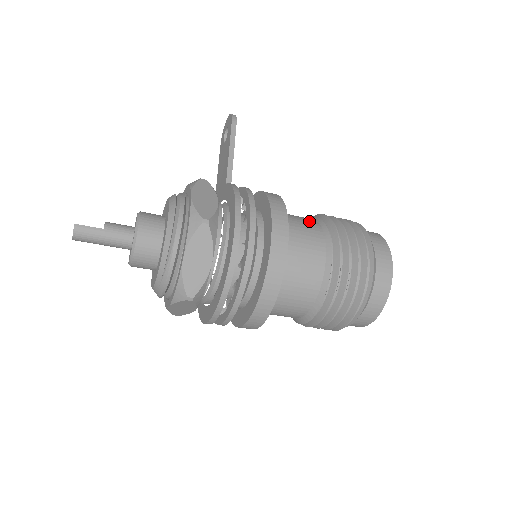
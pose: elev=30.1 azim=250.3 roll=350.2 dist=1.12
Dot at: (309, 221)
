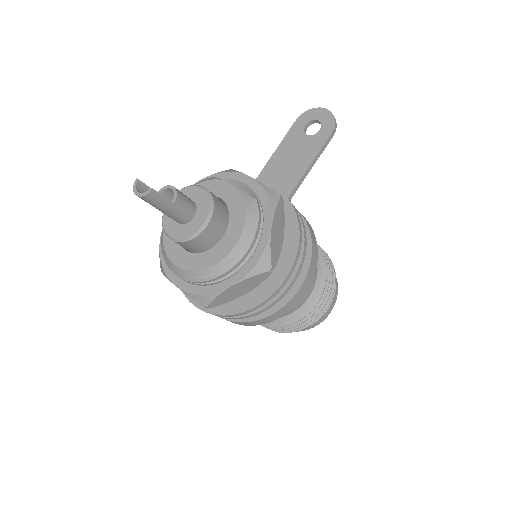
Dot at: occluded
